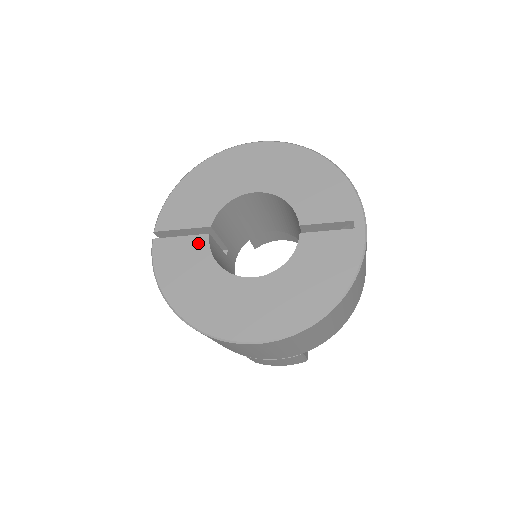
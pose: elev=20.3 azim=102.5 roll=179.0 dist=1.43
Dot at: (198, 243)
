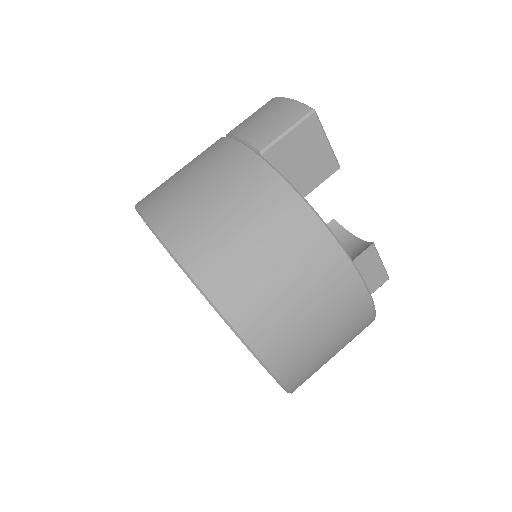
Dot at: occluded
